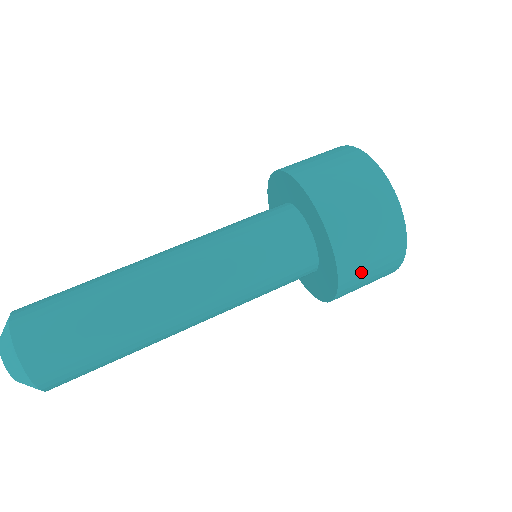
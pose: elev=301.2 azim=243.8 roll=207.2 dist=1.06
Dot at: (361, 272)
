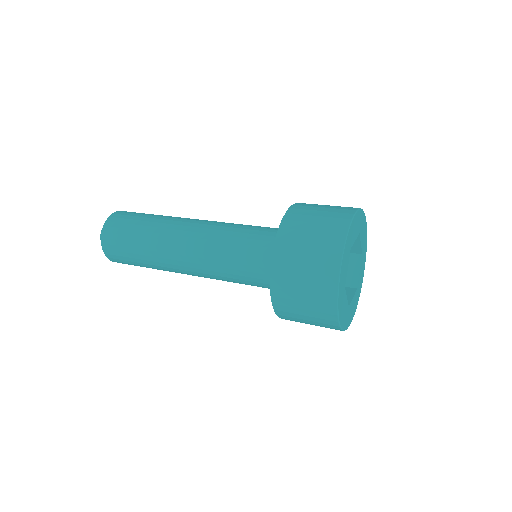
Dot at: (293, 304)
